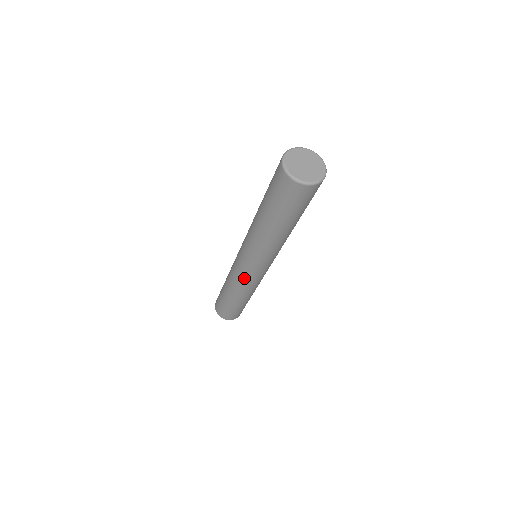
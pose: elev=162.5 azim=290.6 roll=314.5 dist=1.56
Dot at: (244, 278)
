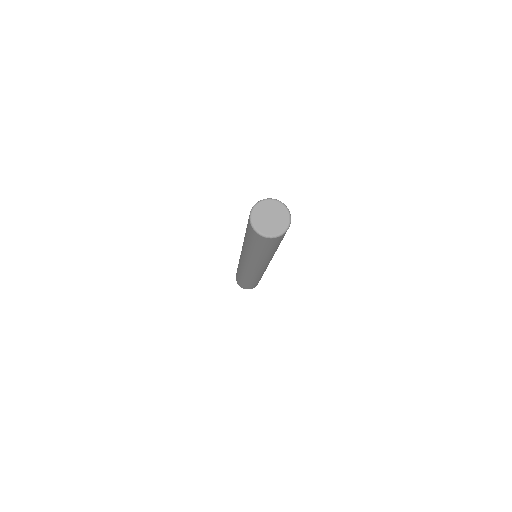
Dot at: (248, 273)
